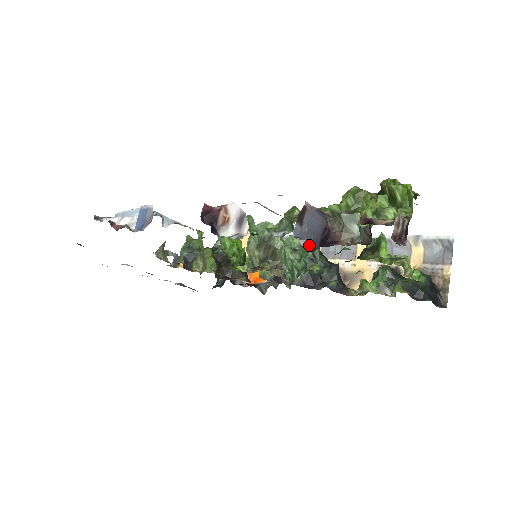
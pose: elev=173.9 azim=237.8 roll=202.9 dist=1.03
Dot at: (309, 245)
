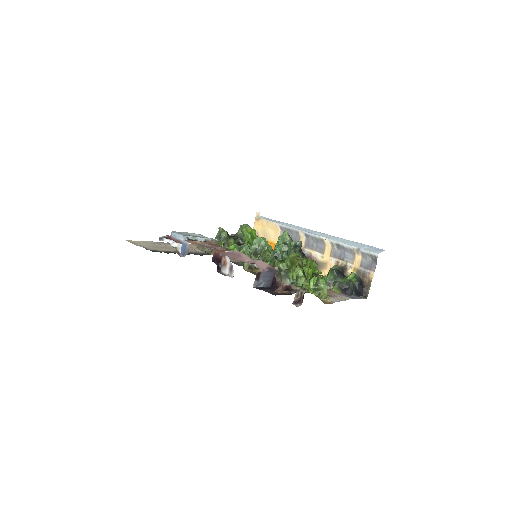
Dot at: (294, 243)
